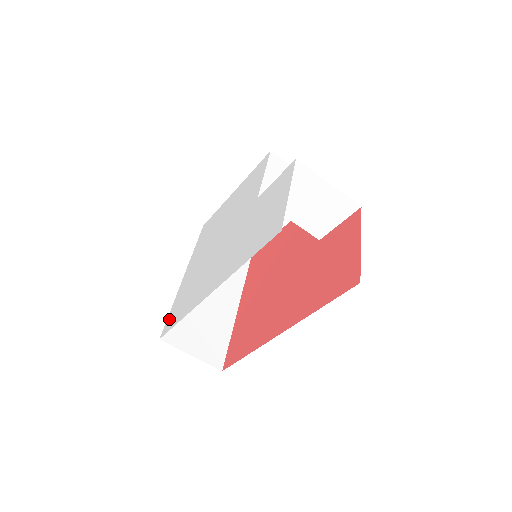
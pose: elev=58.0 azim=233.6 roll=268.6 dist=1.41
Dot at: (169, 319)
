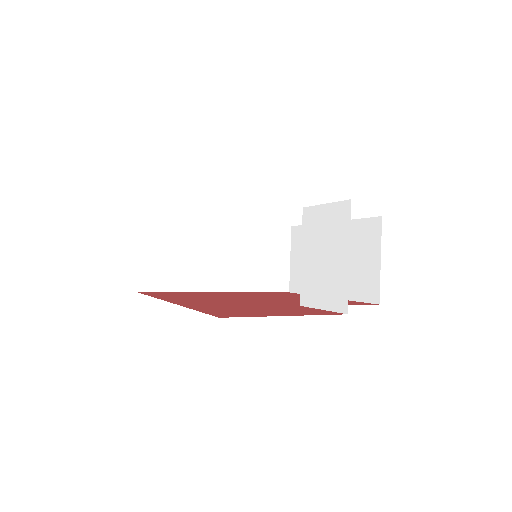
Dot at: occluded
